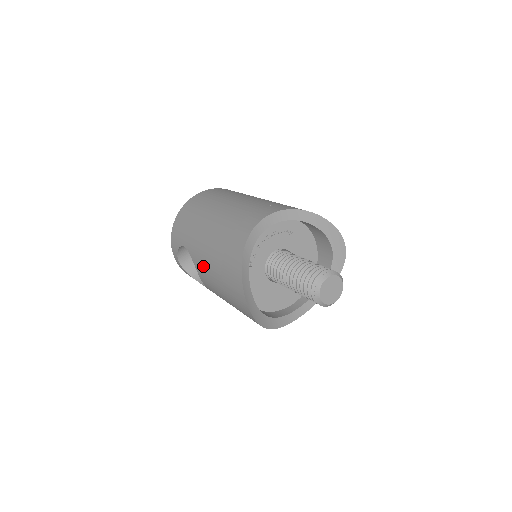
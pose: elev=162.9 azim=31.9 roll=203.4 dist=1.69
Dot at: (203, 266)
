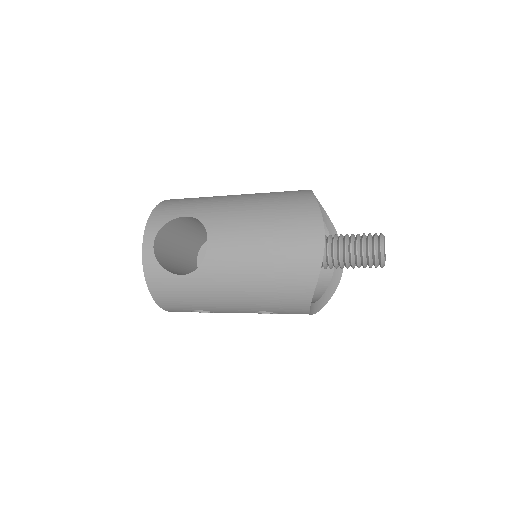
Dot at: (231, 221)
